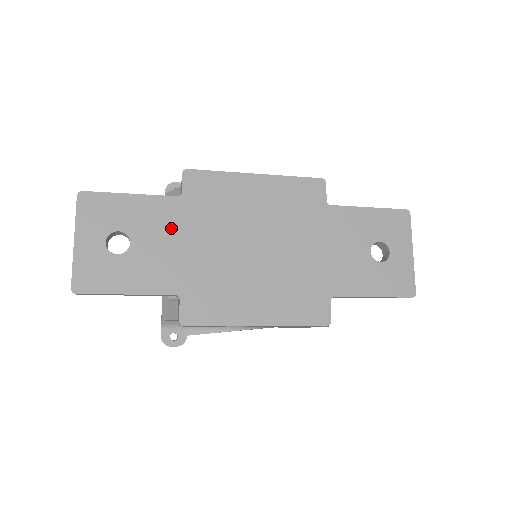
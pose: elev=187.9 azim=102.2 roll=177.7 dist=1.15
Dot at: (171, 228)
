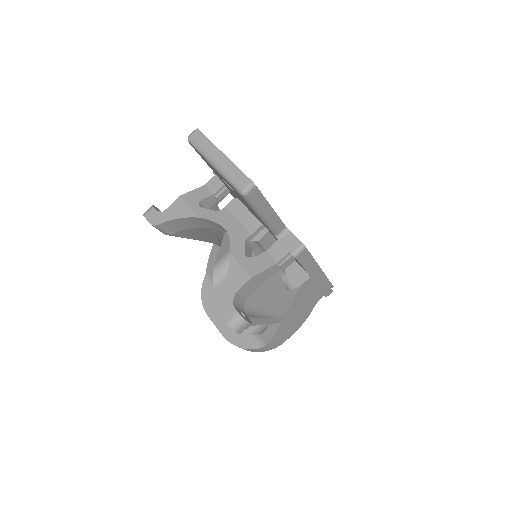
Dot at: occluded
